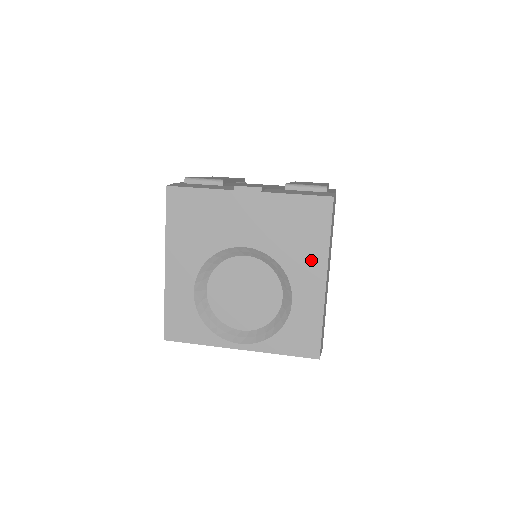
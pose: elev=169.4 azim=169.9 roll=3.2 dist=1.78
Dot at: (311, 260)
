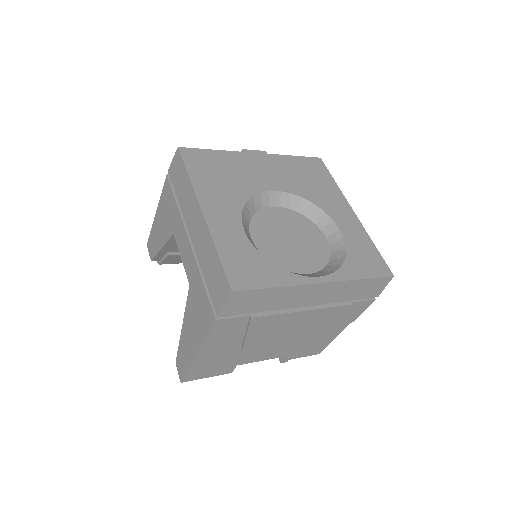
Dot at: (333, 197)
